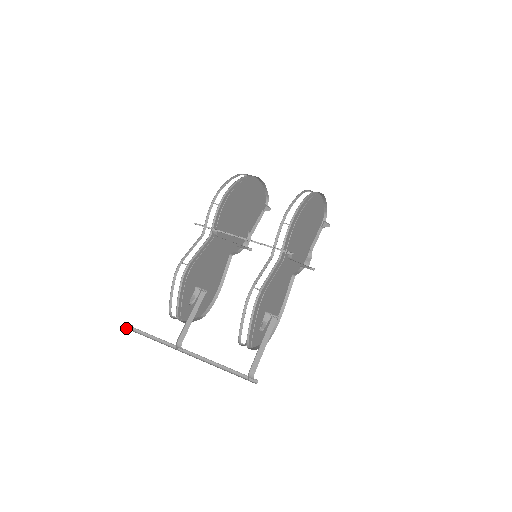
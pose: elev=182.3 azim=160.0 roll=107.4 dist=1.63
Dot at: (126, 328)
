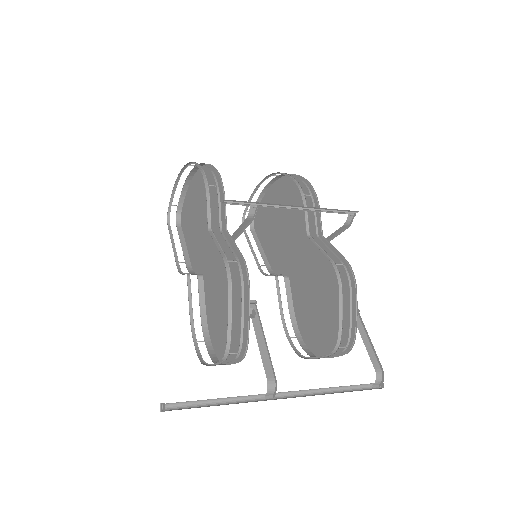
Dot at: (162, 409)
